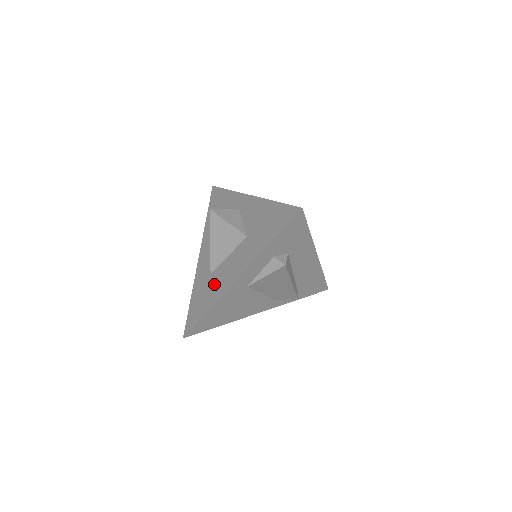
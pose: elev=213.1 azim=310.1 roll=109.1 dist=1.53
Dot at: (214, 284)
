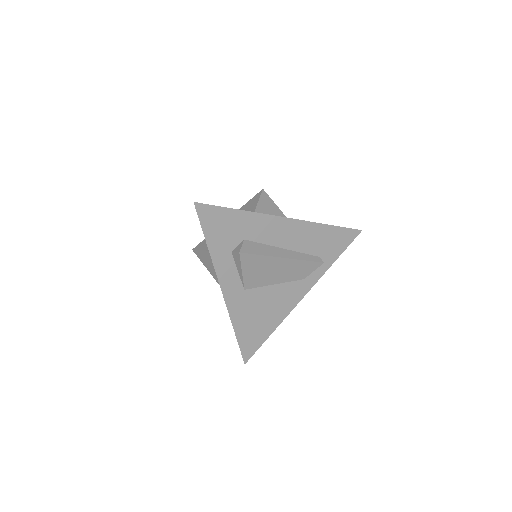
Dot at: occluded
